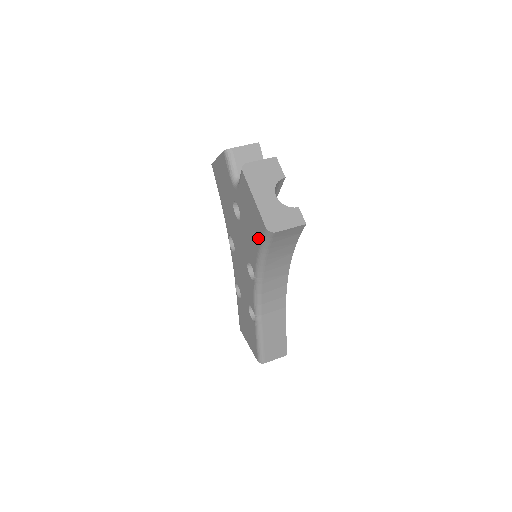
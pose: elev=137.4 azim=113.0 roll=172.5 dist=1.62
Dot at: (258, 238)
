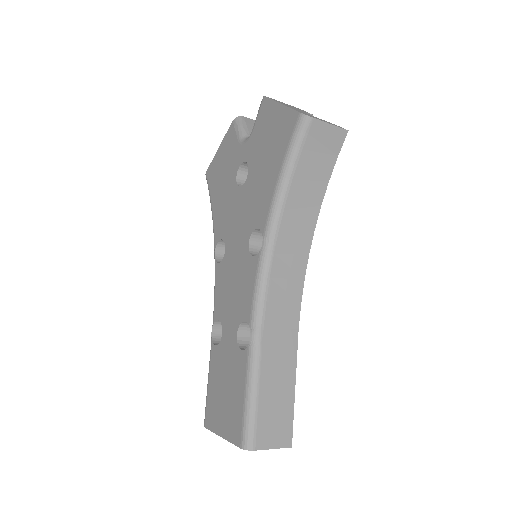
Dot at: (281, 153)
